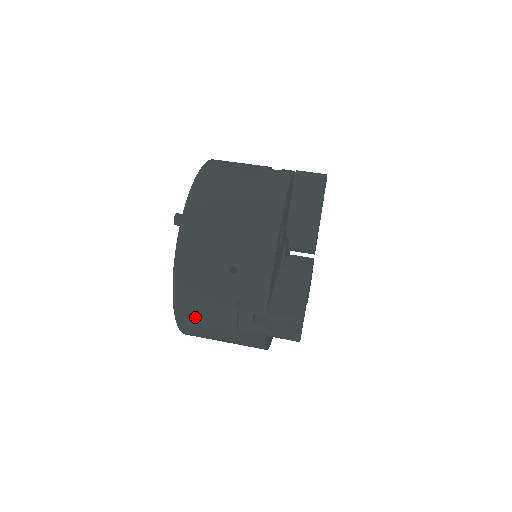
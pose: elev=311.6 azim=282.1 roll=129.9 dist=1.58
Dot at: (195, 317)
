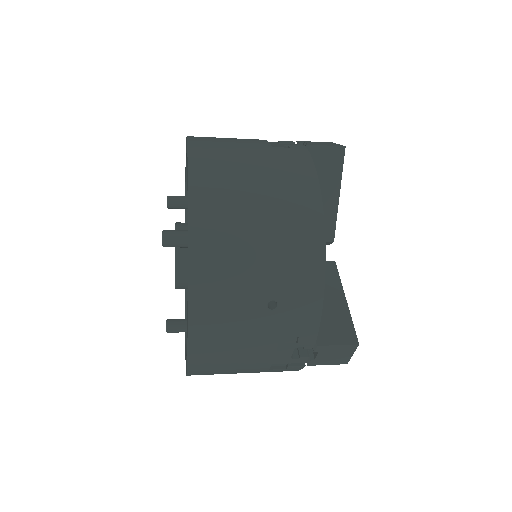
Dot at: (216, 365)
